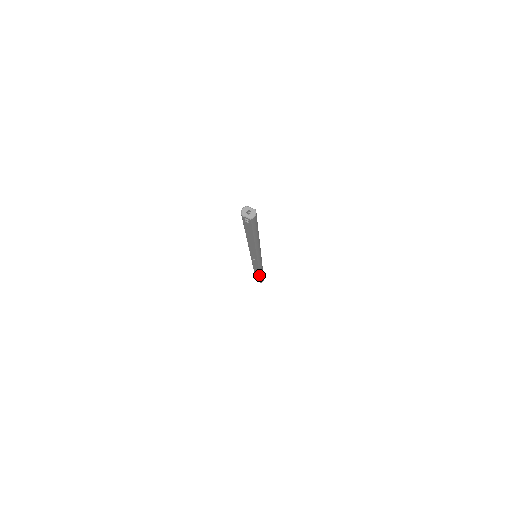
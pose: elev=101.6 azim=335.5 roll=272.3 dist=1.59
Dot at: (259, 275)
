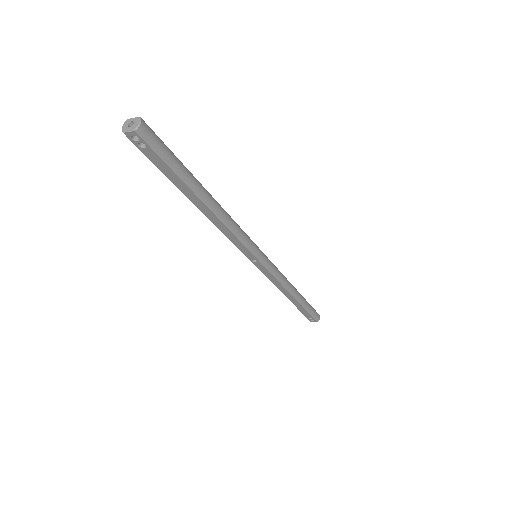
Dot at: (297, 302)
